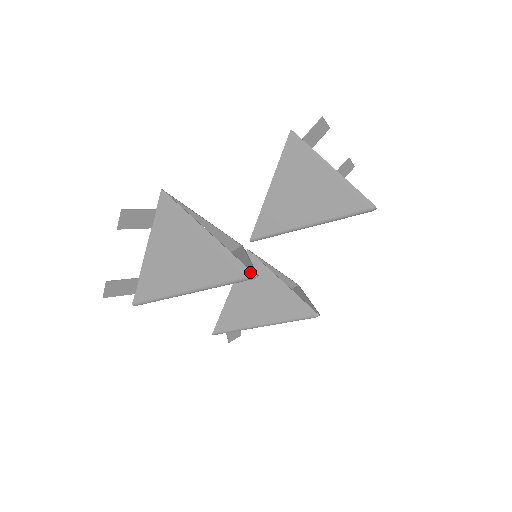
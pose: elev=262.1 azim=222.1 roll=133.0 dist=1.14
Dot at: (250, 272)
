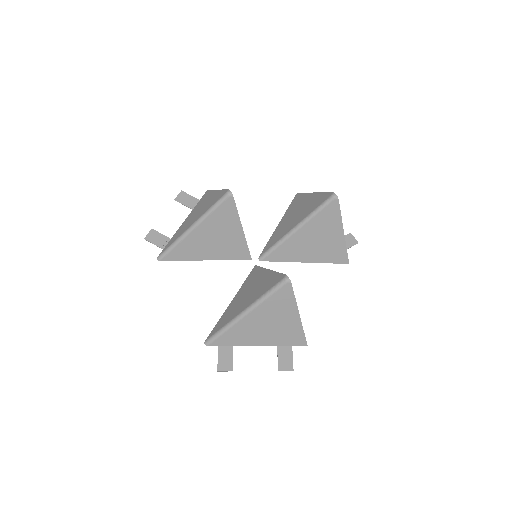
Dot at: (228, 190)
